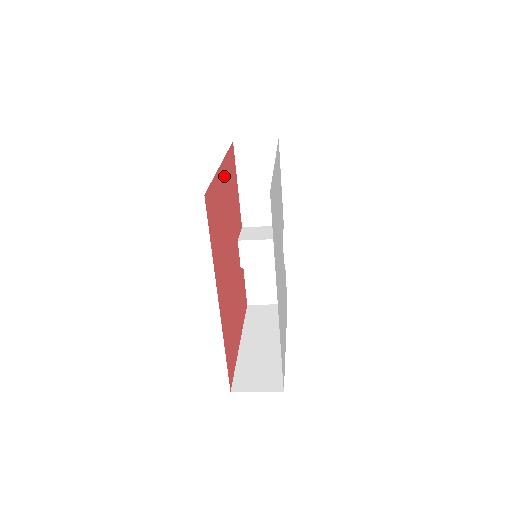
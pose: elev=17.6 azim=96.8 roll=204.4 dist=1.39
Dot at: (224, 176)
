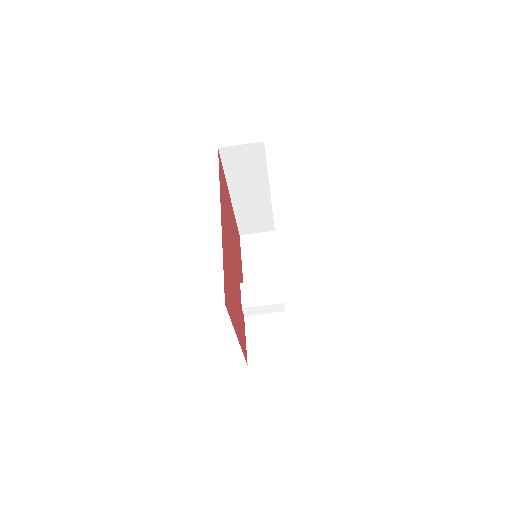
Dot at: occluded
